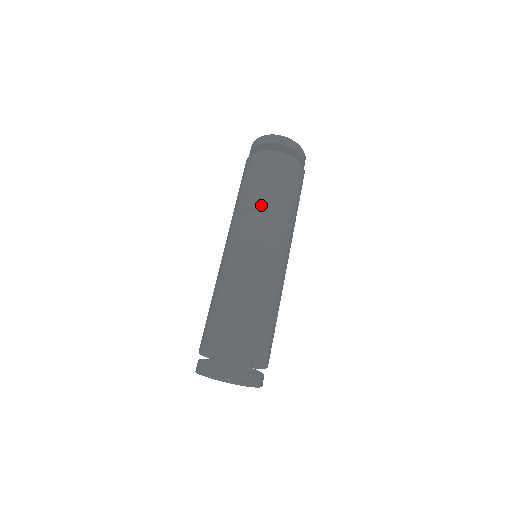
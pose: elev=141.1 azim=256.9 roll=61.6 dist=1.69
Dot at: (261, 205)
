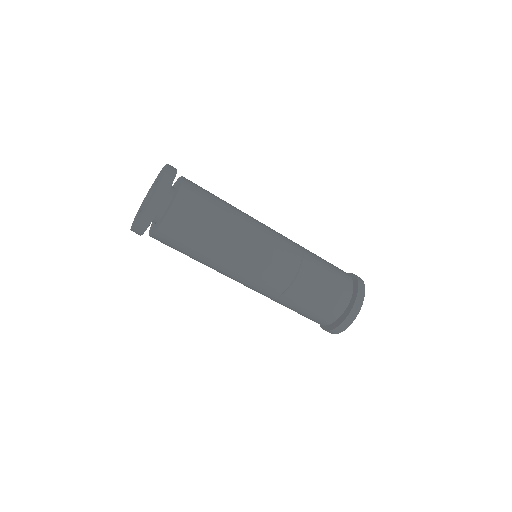
Dot at: occluded
